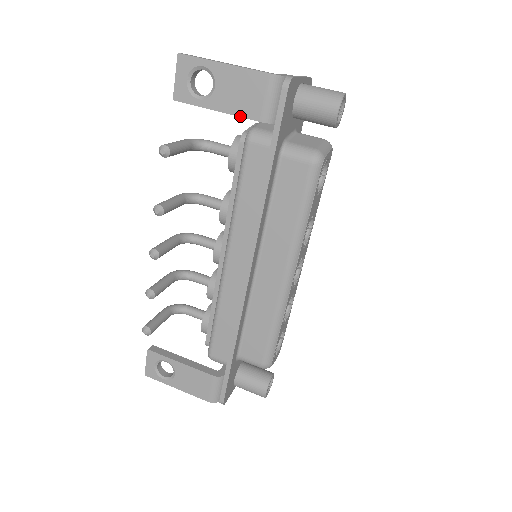
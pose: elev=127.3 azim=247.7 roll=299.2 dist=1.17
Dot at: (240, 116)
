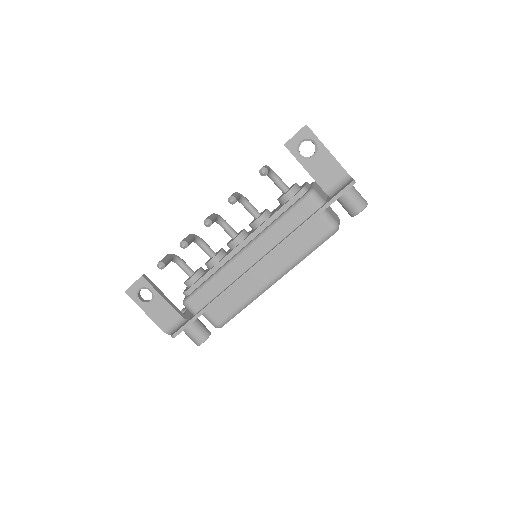
Dot at: (316, 181)
